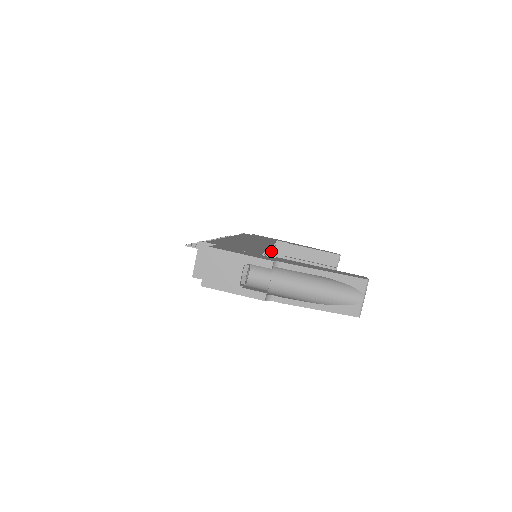
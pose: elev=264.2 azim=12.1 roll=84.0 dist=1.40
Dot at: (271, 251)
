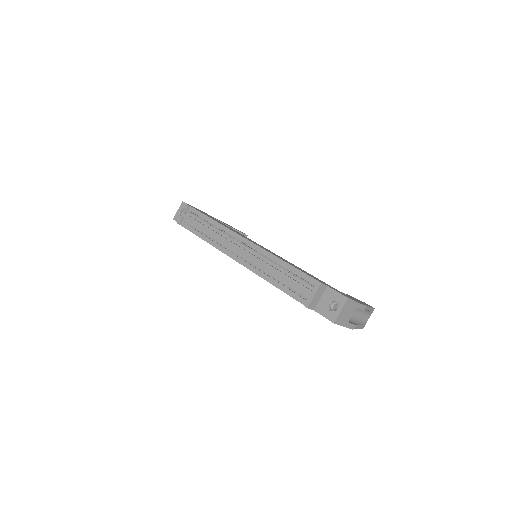
Dot at: occluded
